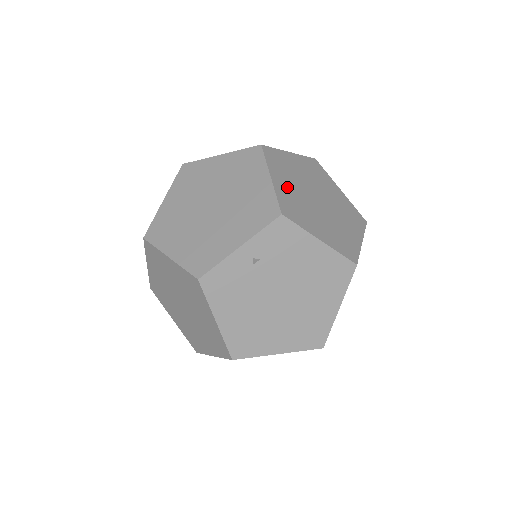
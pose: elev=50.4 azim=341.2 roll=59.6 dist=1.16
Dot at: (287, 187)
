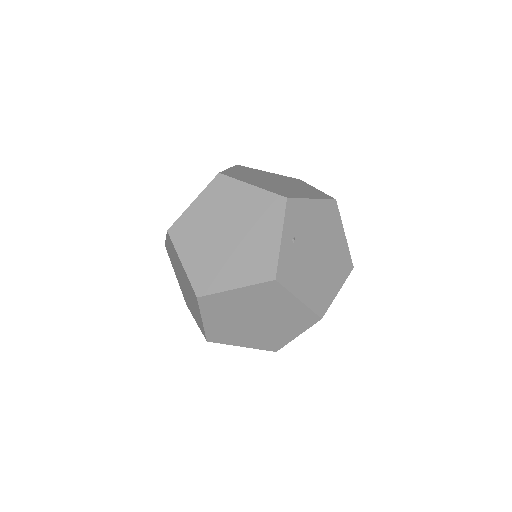
Dot at: (262, 185)
